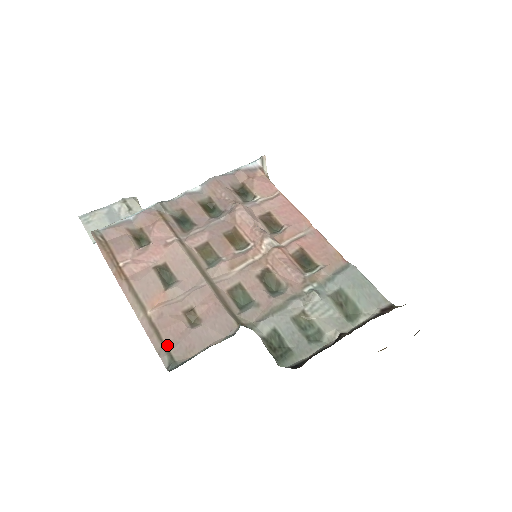
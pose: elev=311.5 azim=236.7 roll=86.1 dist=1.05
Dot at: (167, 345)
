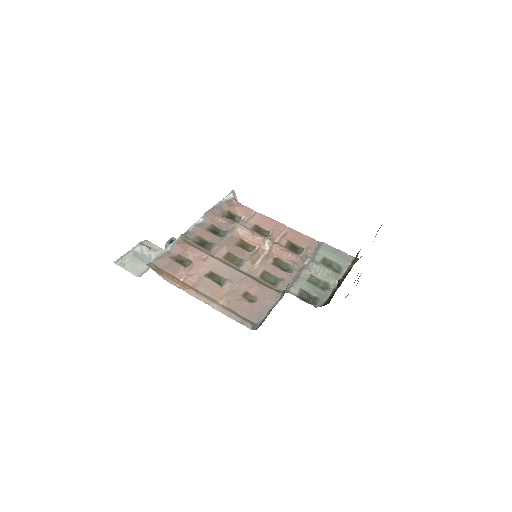
Dot at: (244, 317)
